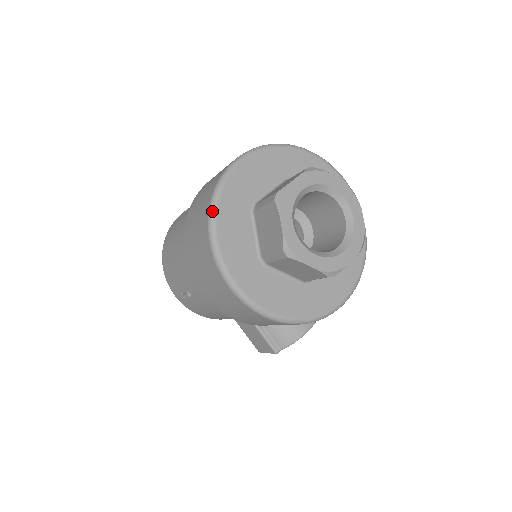
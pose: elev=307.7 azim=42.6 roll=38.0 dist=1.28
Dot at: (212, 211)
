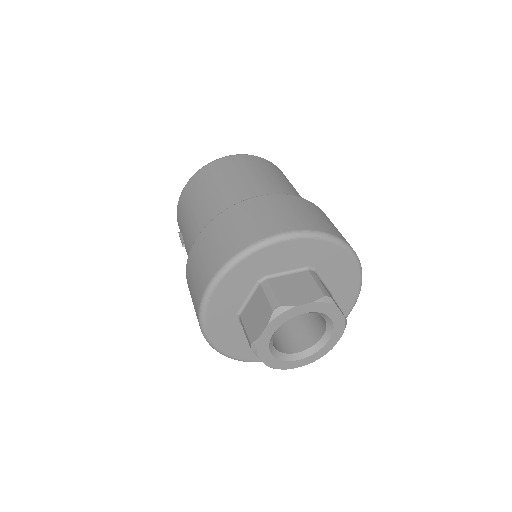
Dot at: (225, 269)
